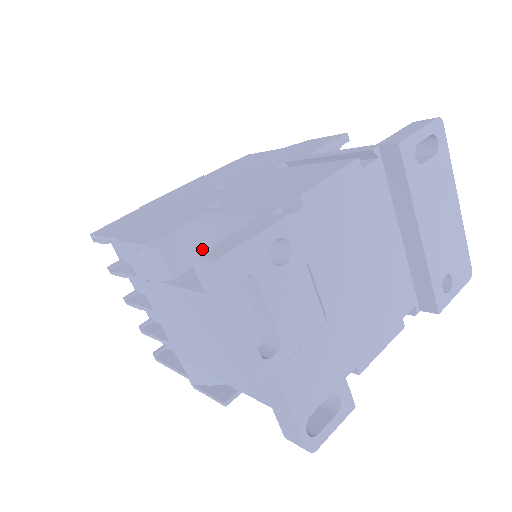
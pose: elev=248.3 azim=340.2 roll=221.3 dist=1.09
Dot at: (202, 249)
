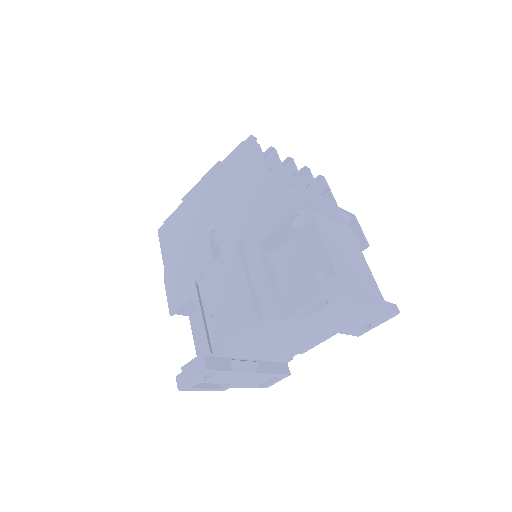
Dot at: occluded
